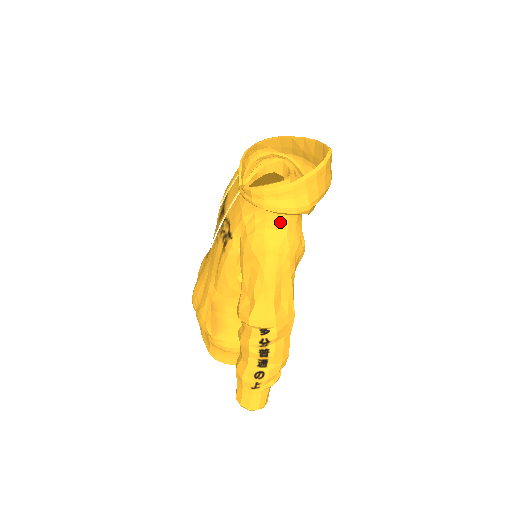
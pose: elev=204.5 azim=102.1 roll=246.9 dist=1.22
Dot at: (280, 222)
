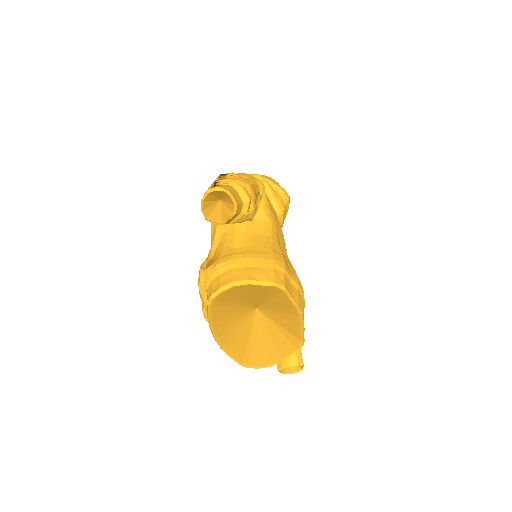
Dot at: occluded
